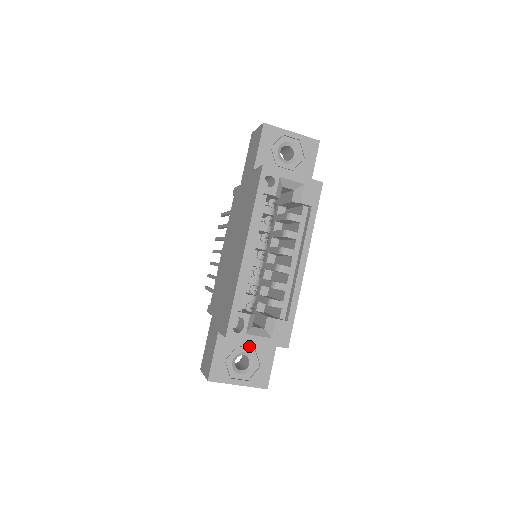
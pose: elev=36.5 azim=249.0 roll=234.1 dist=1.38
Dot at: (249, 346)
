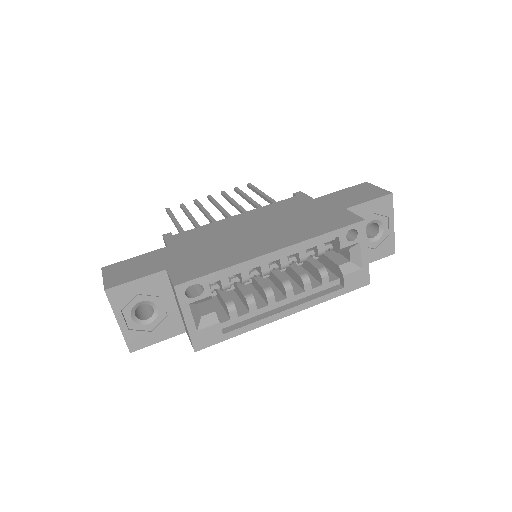
Dot at: (167, 308)
